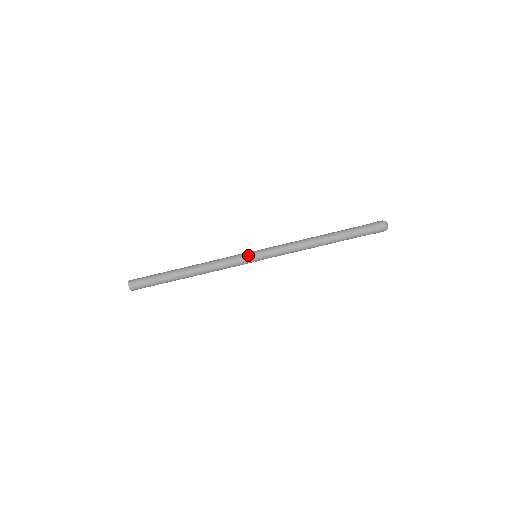
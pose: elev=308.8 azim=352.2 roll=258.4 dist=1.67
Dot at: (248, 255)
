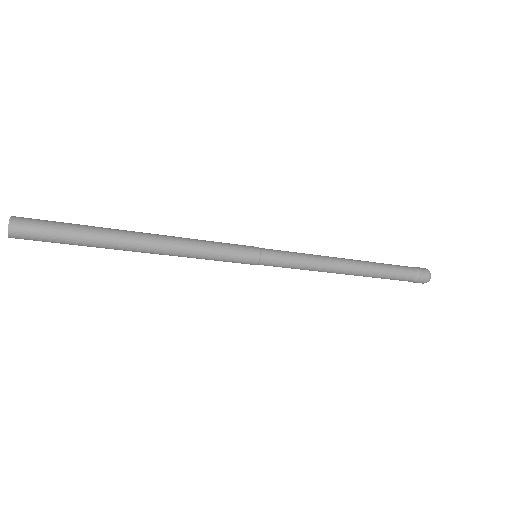
Dot at: (248, 250)
